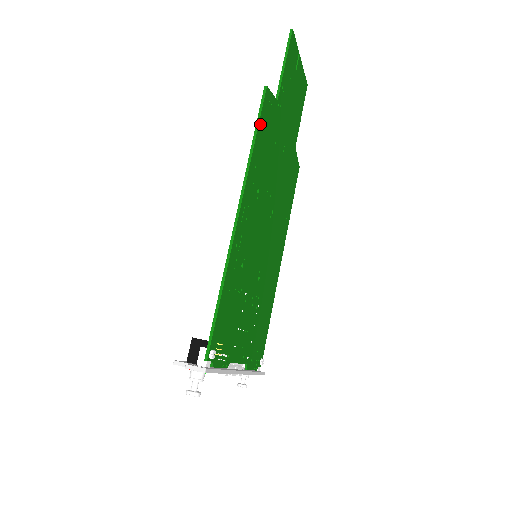
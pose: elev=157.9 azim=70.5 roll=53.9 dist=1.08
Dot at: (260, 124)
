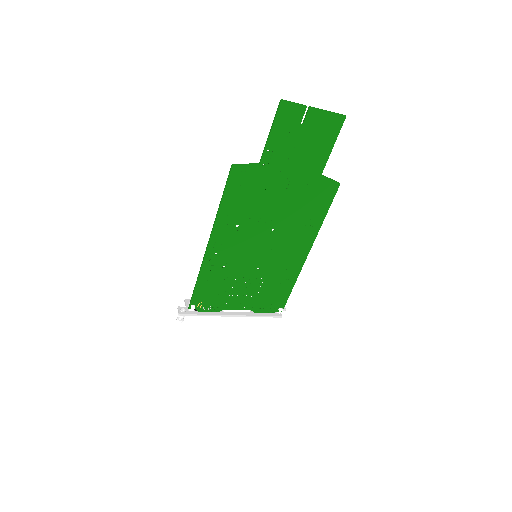
Dot at: (227, 191)
